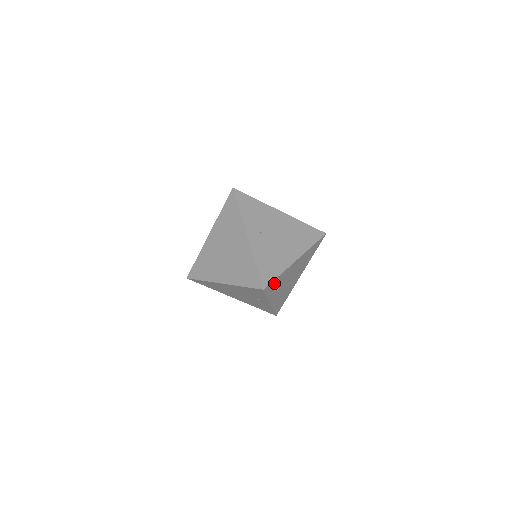
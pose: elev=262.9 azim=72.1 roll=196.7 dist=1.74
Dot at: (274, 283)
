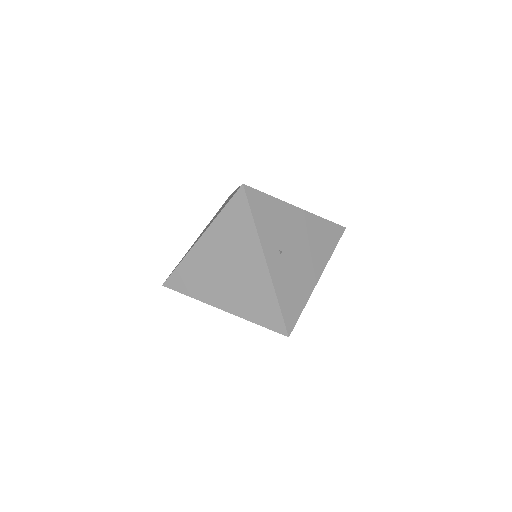
Dot at: occluded
